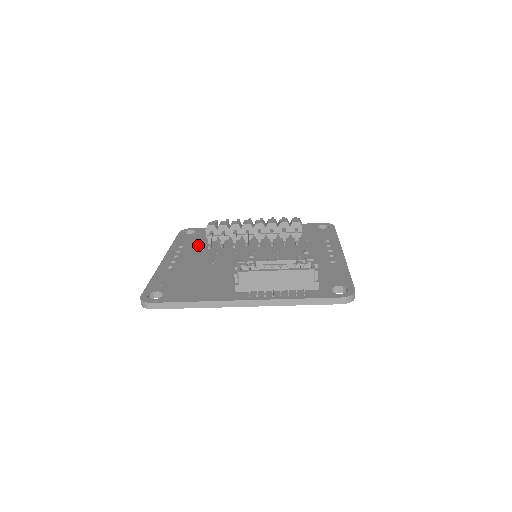
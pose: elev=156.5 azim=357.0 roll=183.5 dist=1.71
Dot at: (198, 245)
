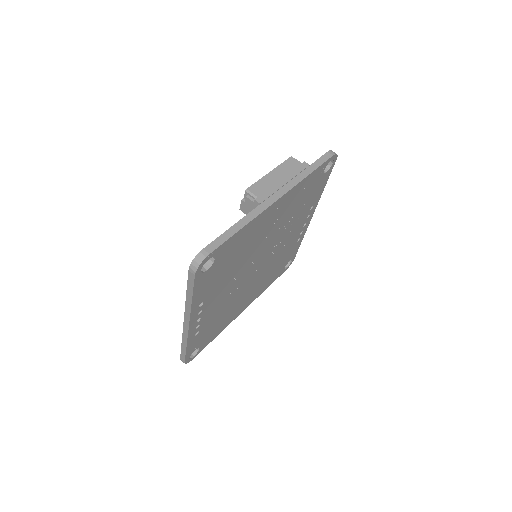
Dot at: occluded
